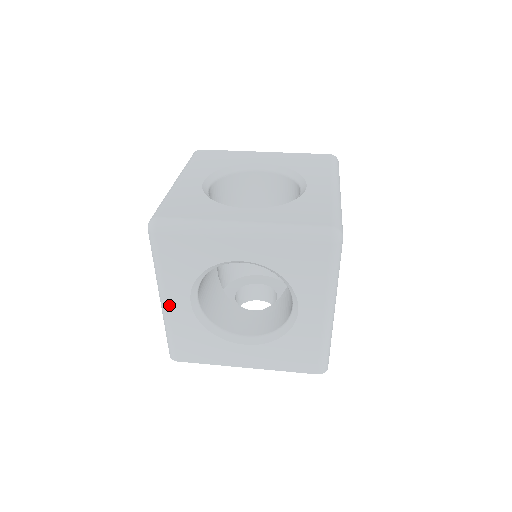
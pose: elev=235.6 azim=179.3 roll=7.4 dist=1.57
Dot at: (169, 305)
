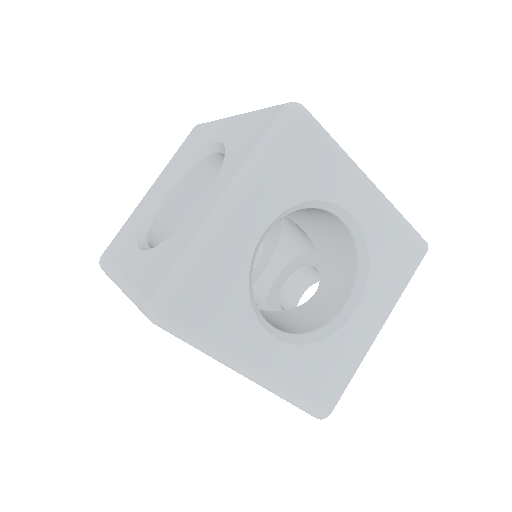
Dot at: (263, 368)
